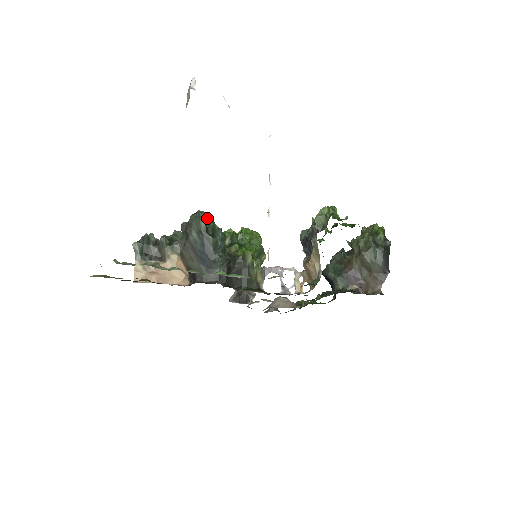
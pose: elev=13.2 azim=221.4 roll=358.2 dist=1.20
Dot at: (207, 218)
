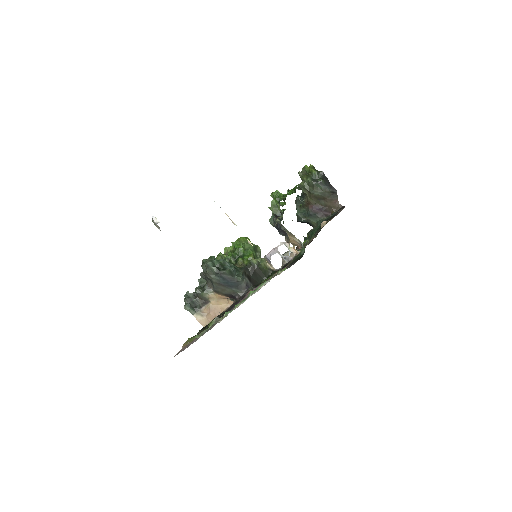
Dot at: (213, 262)
